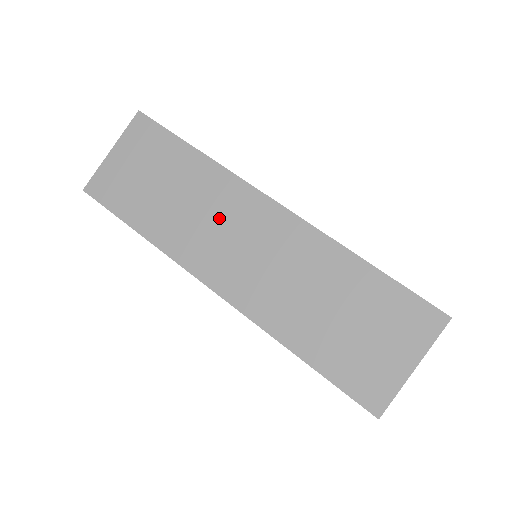
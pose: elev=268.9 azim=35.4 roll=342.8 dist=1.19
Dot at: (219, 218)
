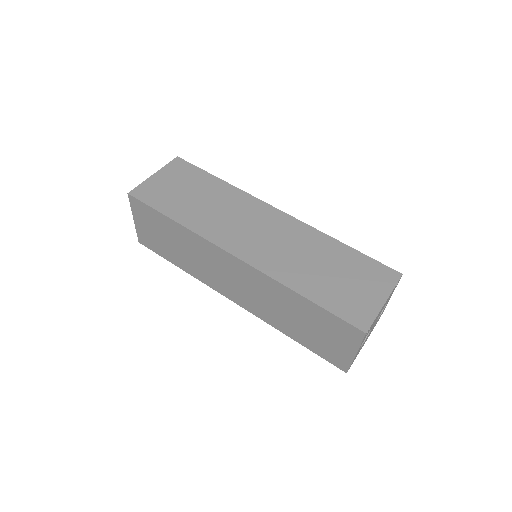
Dot at: (211, 264)
